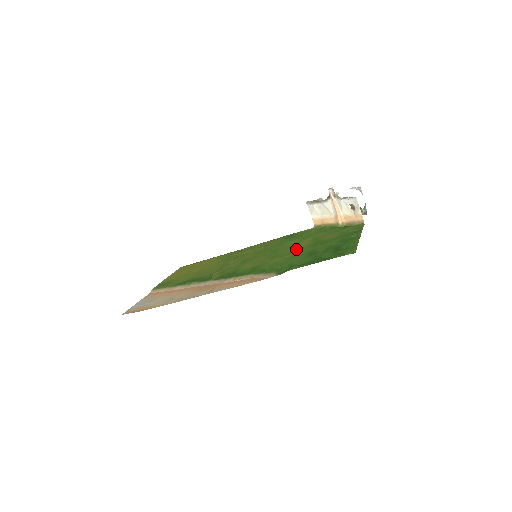
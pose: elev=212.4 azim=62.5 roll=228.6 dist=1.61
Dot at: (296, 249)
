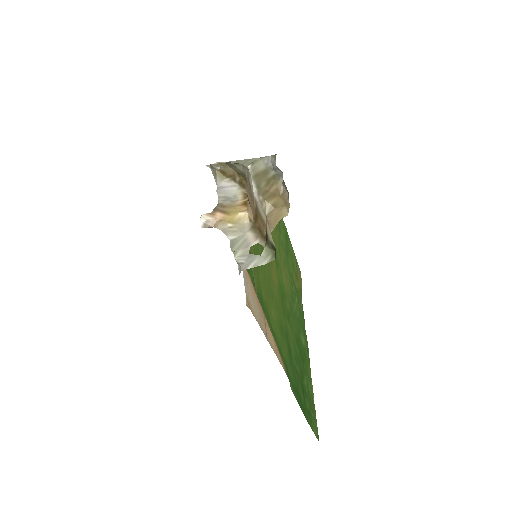
Dot at: (274, 290)
